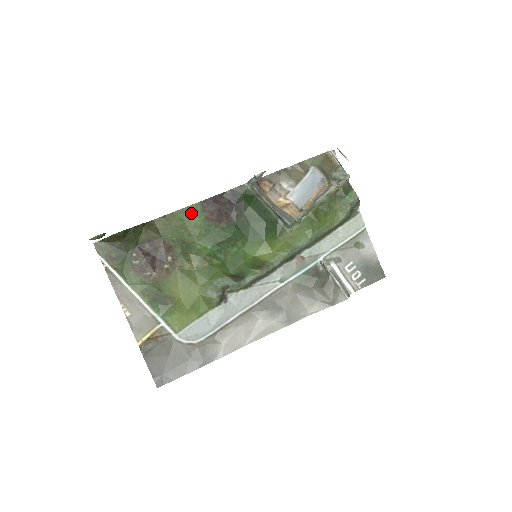
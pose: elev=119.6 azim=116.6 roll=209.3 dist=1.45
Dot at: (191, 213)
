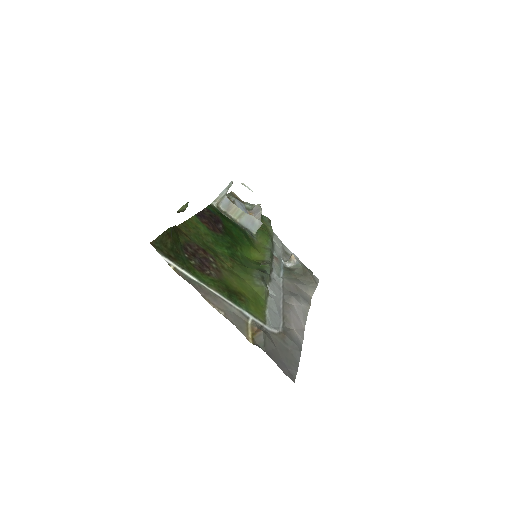
Dot at: (196, 223)
